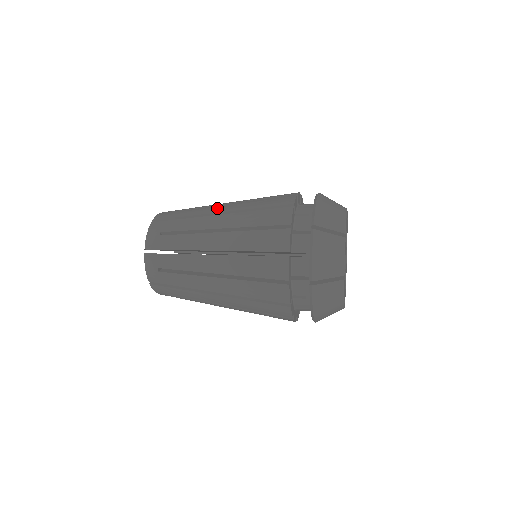
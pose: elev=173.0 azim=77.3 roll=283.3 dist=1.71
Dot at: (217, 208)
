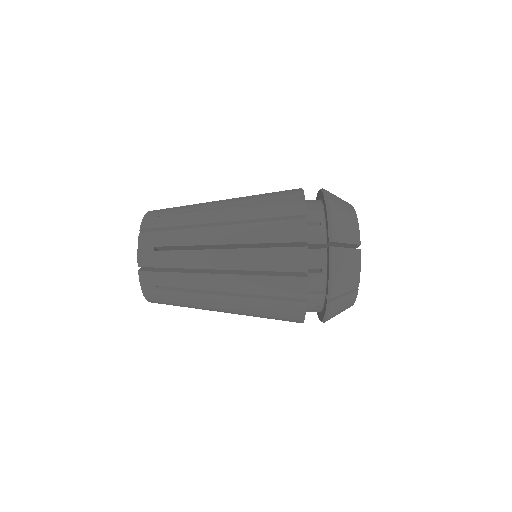
Dot at: (216, 215)
